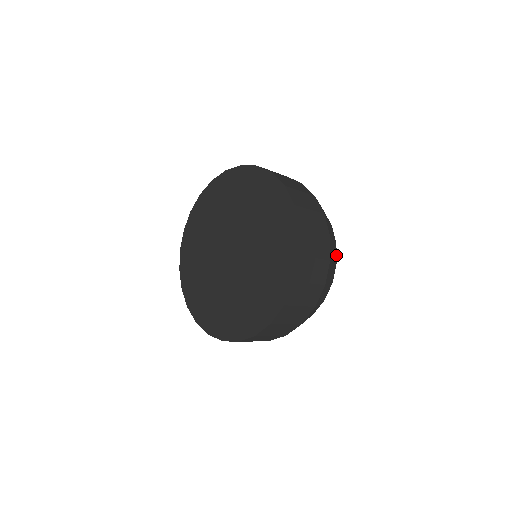
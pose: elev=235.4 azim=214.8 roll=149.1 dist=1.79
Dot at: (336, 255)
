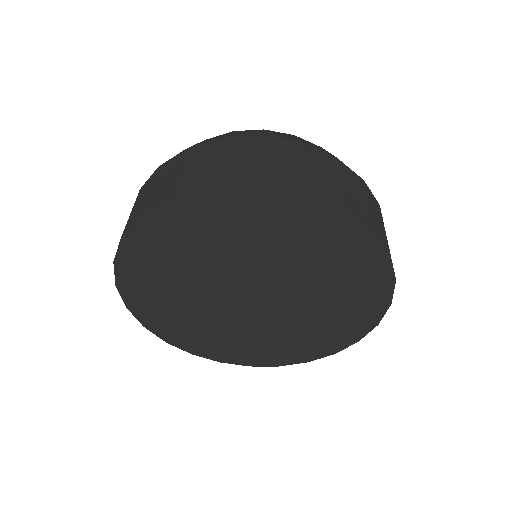
Dot at: occluded
